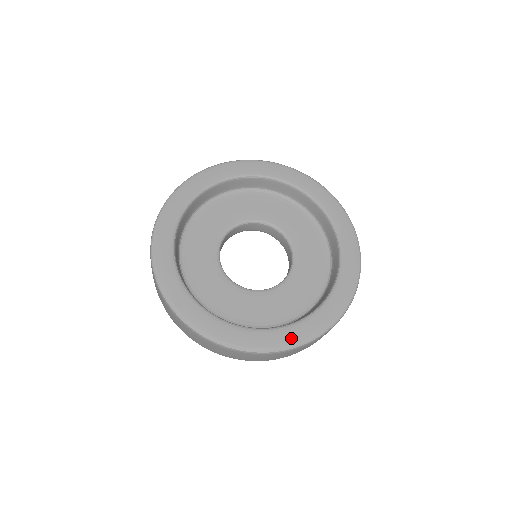
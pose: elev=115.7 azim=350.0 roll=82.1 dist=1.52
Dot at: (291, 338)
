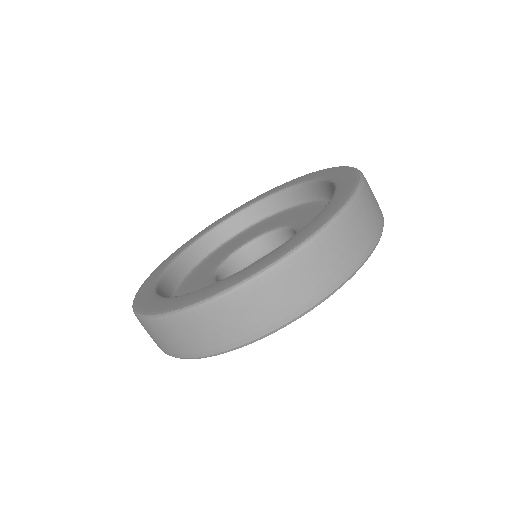
Dot at: (341, 199)
